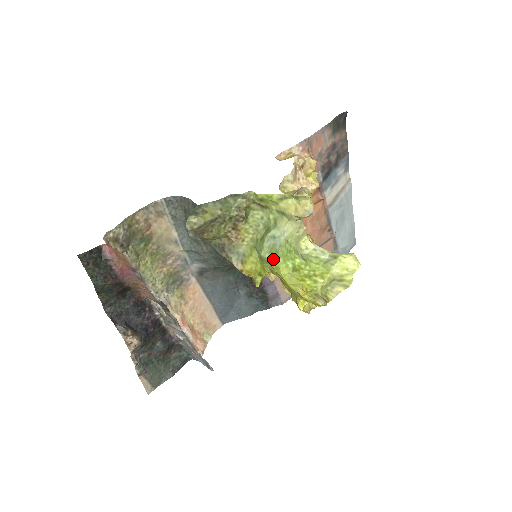
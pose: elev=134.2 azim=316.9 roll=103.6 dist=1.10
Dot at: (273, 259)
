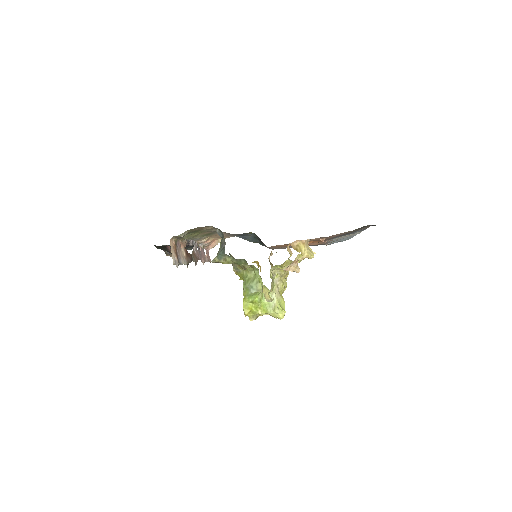
Dot at: (245, 294)
